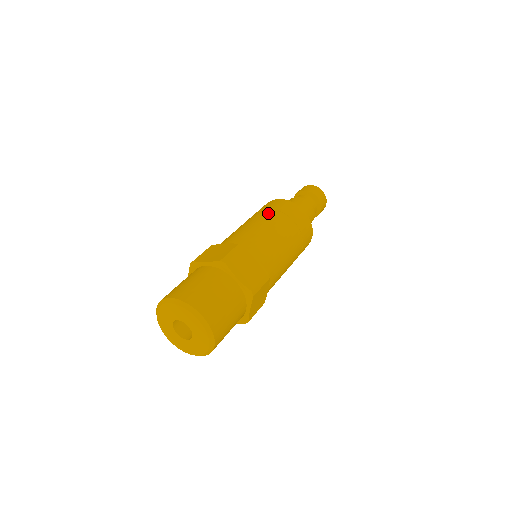
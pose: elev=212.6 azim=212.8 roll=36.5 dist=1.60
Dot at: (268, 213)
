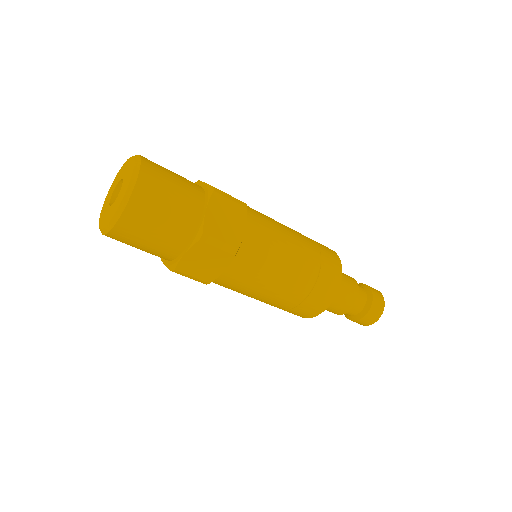
Dot at: occluded
